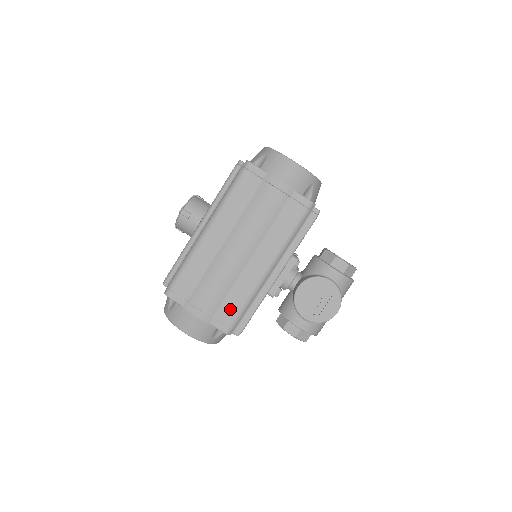
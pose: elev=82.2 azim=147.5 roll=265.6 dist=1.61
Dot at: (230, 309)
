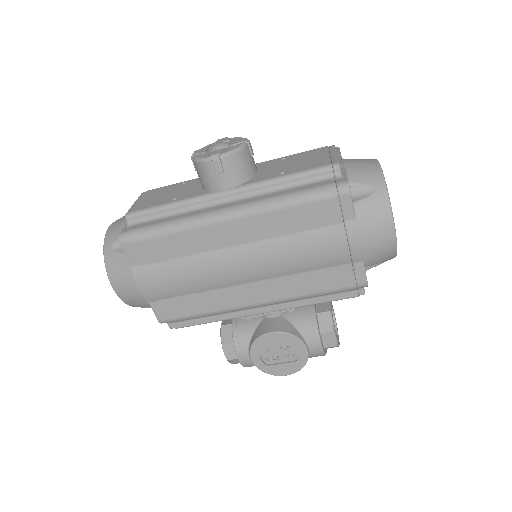
Dot at: (184, 307)
